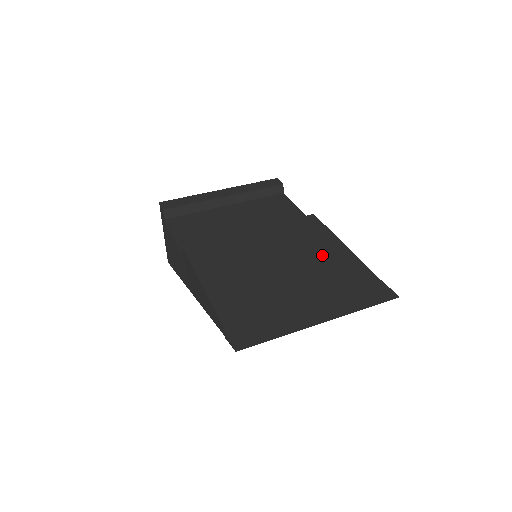
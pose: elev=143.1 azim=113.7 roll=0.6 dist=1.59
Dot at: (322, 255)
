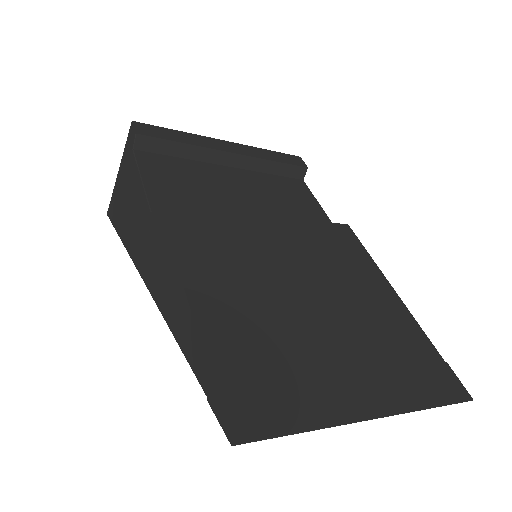
Dot at: (364, 292)
